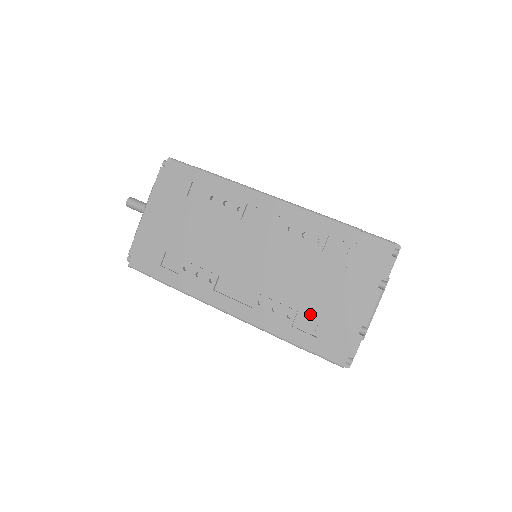
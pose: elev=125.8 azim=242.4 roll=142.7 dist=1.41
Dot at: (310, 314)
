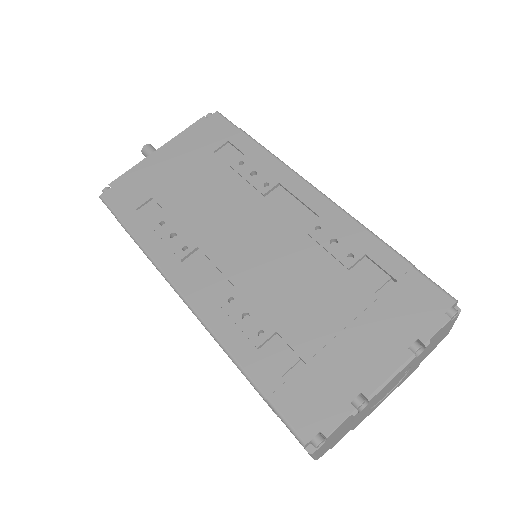
Dot at: (292, 343)
